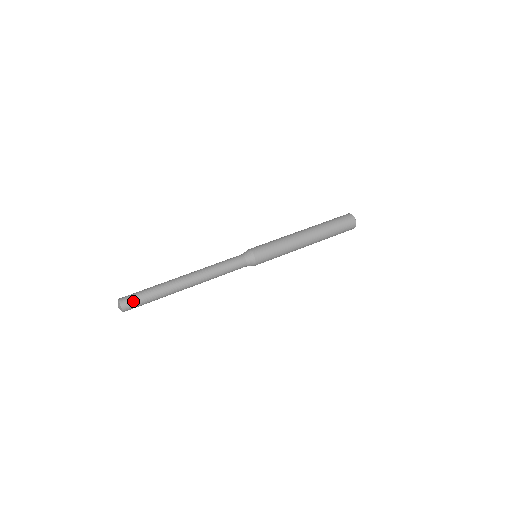
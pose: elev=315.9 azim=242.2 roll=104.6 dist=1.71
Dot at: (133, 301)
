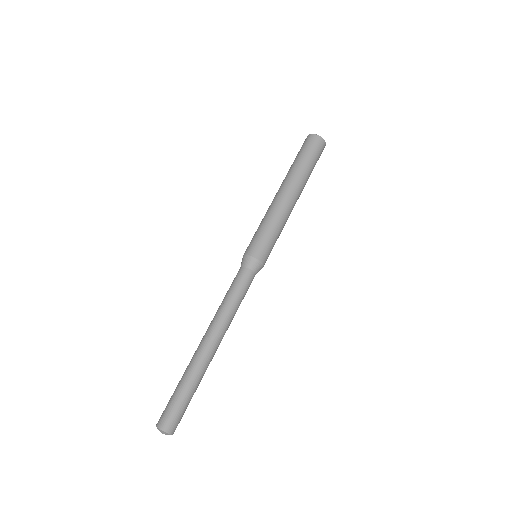
Dot at: (173, 415)
